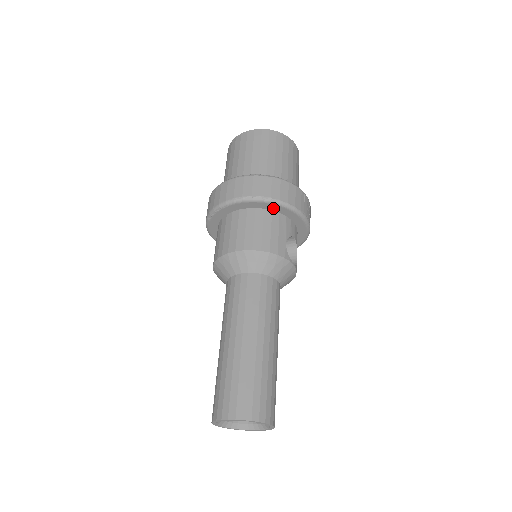
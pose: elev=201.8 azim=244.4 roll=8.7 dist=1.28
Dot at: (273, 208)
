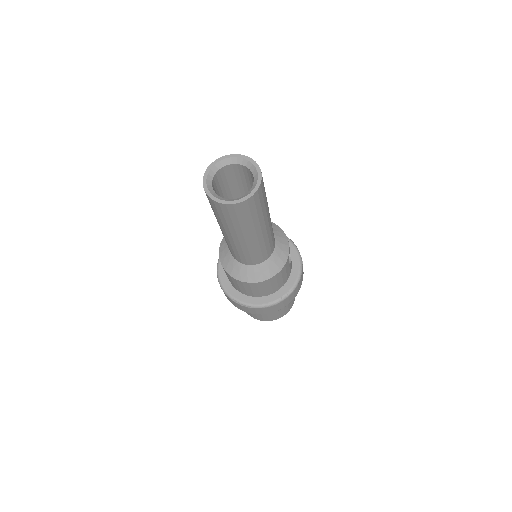
Dot at: occluded
